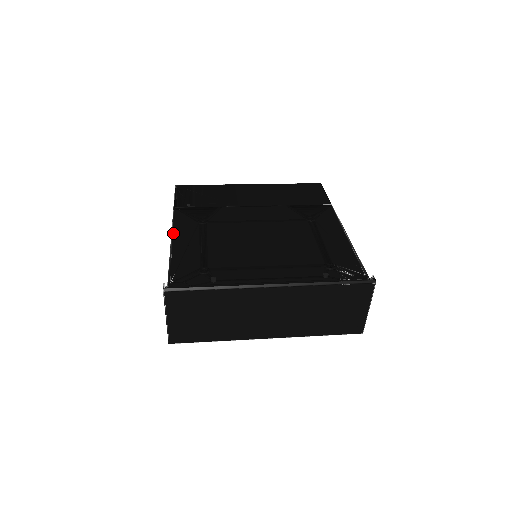
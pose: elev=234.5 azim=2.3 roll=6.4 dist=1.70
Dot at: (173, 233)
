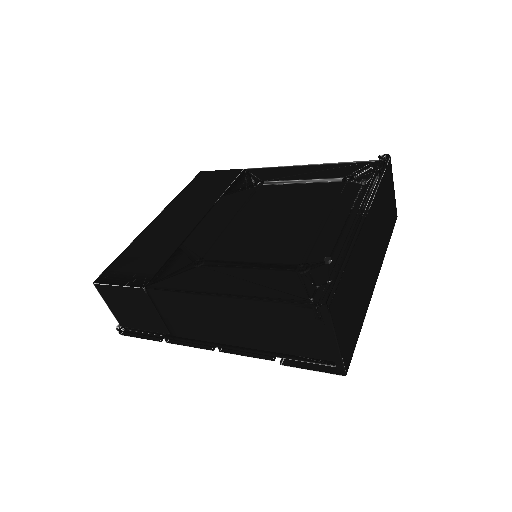
Dot at: (203, 291)
